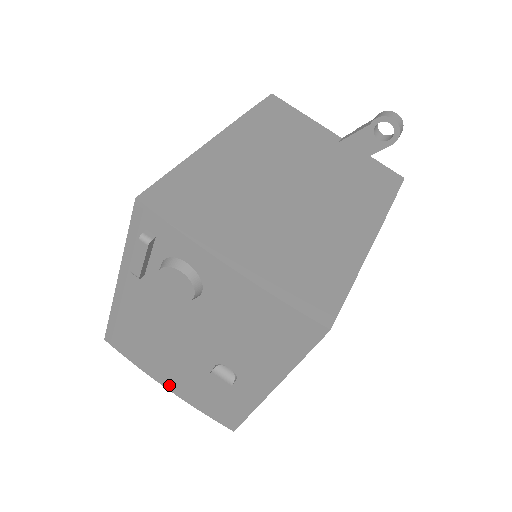
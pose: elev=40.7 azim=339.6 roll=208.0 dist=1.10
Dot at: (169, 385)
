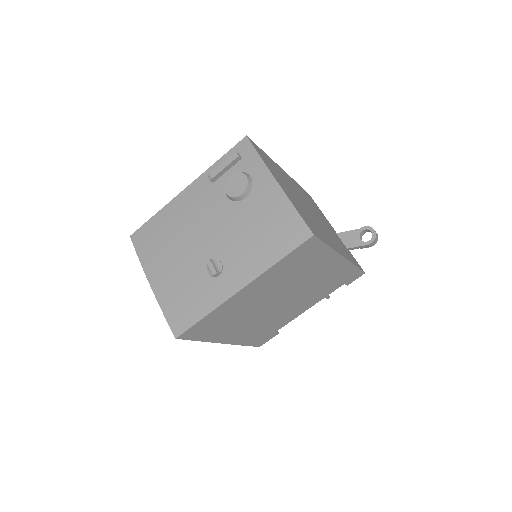
Dot at: (155, 280)
